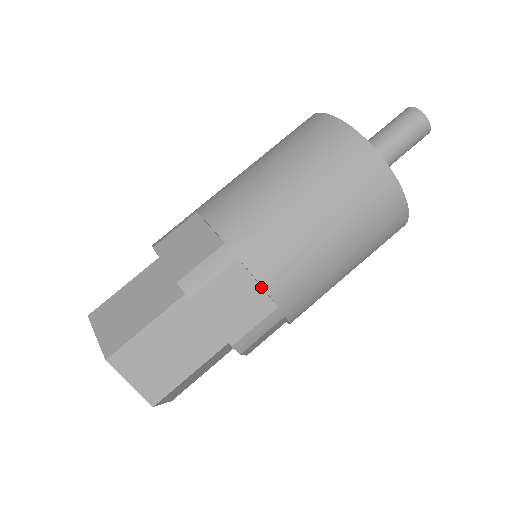
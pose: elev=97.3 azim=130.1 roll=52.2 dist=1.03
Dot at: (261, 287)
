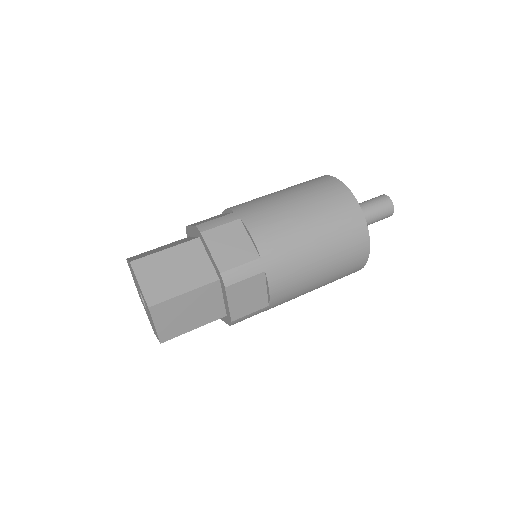
Dot at: (267, 292)
